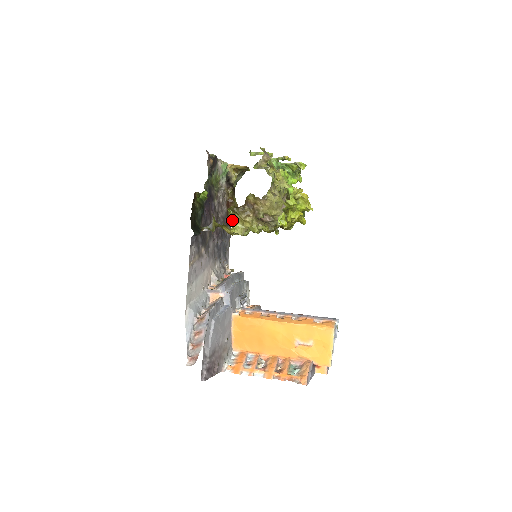
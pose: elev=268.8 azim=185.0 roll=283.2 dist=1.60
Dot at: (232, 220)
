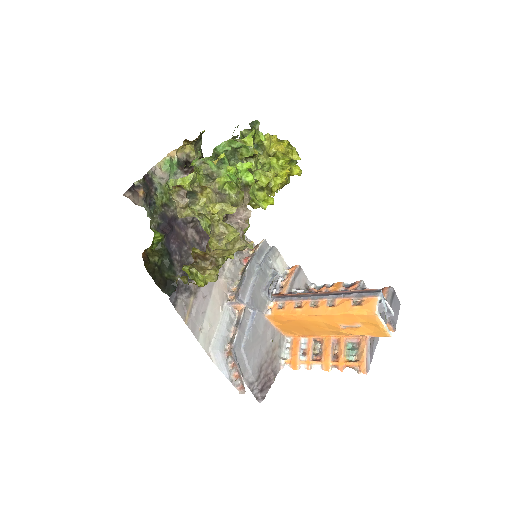
Dot at: (195, 272)
